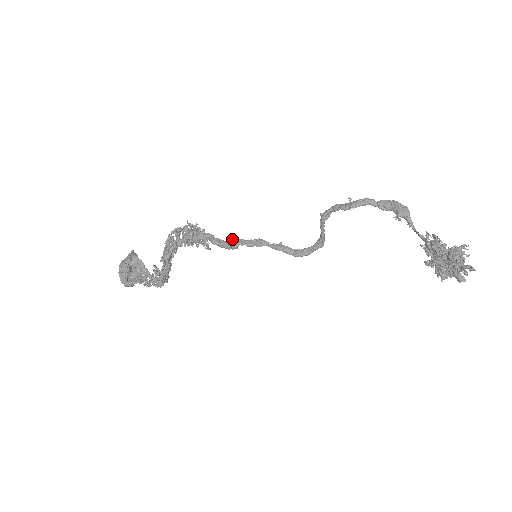
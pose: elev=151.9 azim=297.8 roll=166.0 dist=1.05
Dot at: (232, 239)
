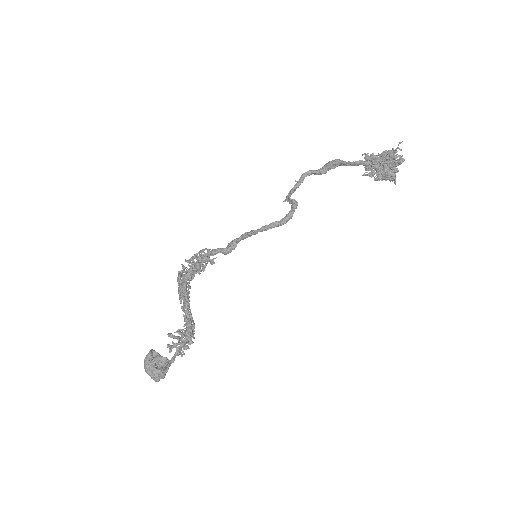
Dot at: (229, 243)
